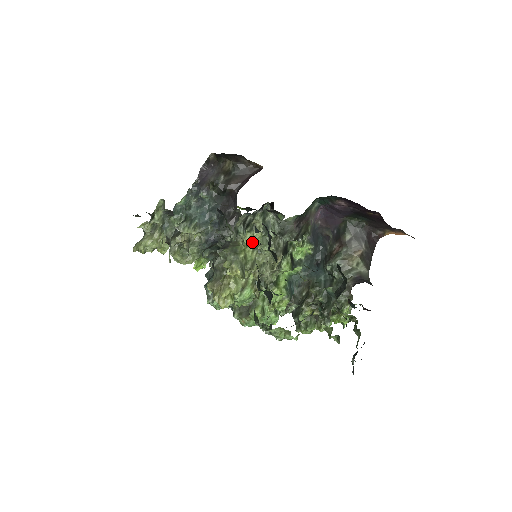
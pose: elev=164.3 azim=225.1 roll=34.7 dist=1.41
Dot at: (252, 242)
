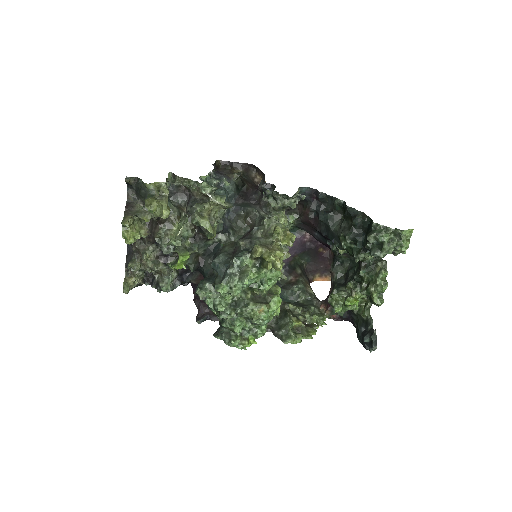
Dot at: occluded
